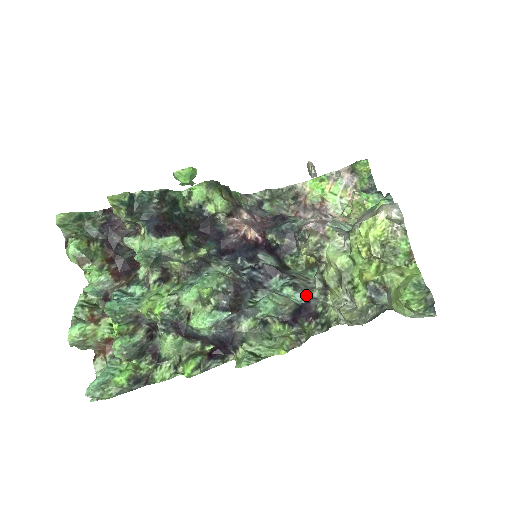
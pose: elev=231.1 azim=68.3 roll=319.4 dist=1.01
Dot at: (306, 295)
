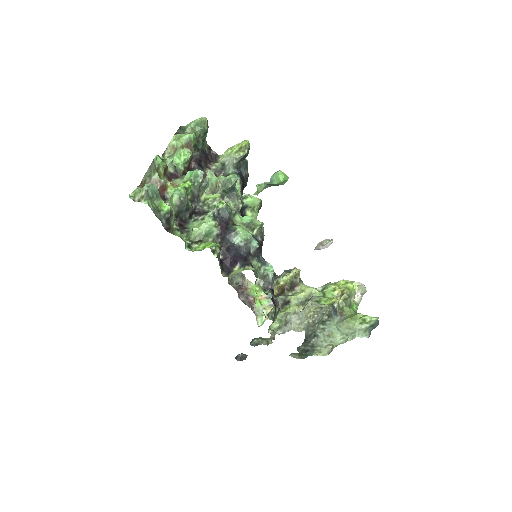
Dot at: occluded
